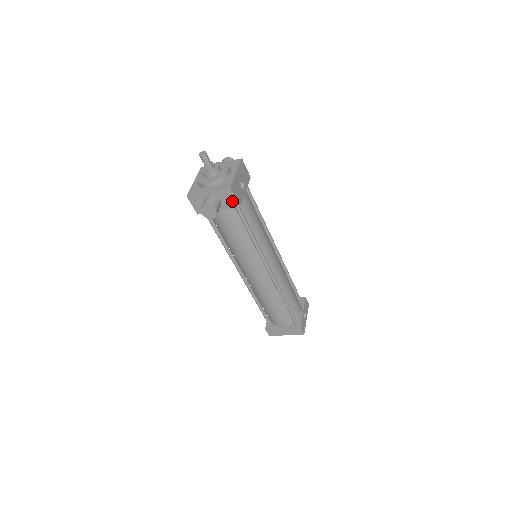
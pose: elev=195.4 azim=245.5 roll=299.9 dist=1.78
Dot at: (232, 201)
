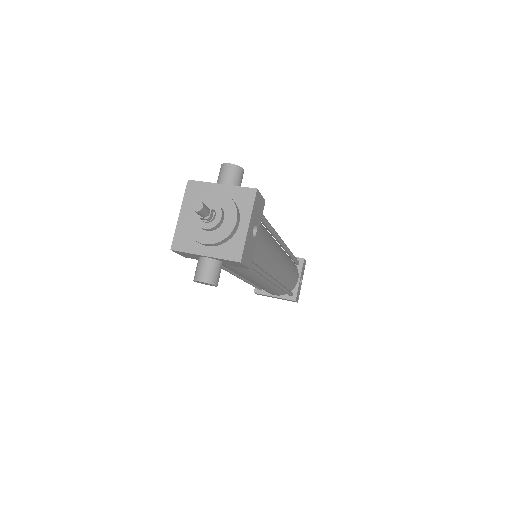
Dot at: (240, 265)
